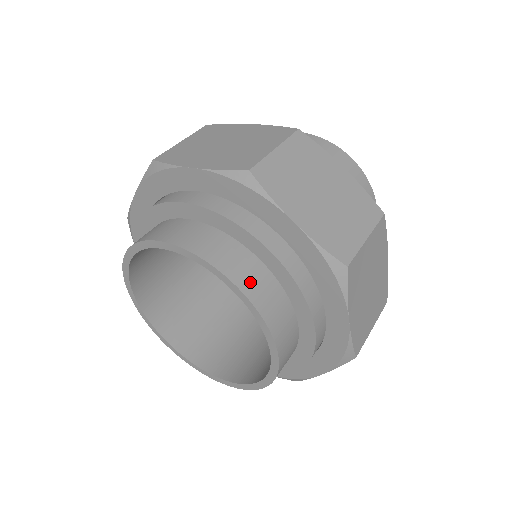
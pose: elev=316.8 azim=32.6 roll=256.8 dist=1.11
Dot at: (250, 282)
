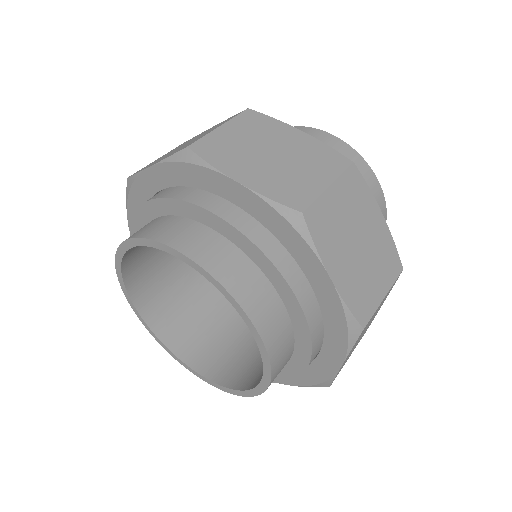
Dot at: (267, 322)
